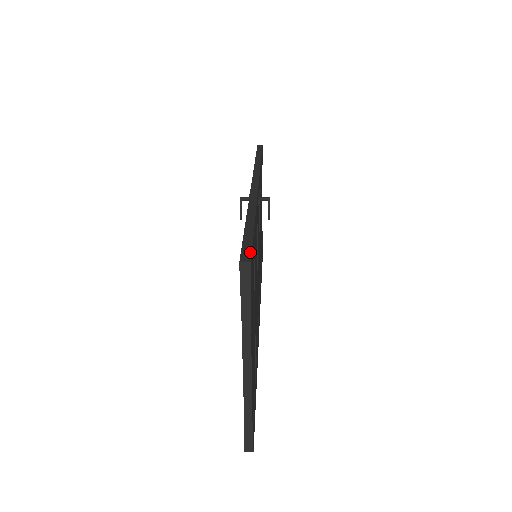
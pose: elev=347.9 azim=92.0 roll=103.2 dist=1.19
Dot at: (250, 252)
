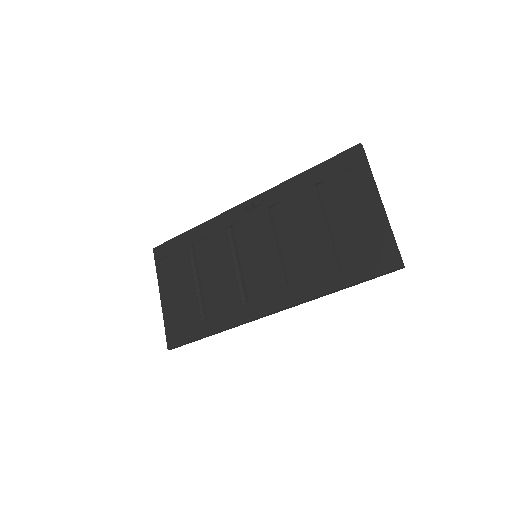
Dot at: (351, 150)
